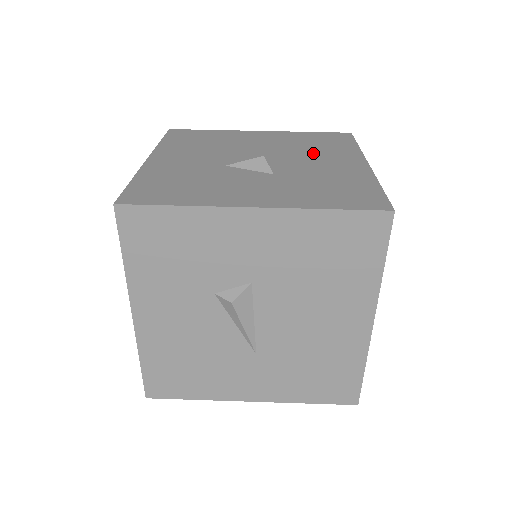
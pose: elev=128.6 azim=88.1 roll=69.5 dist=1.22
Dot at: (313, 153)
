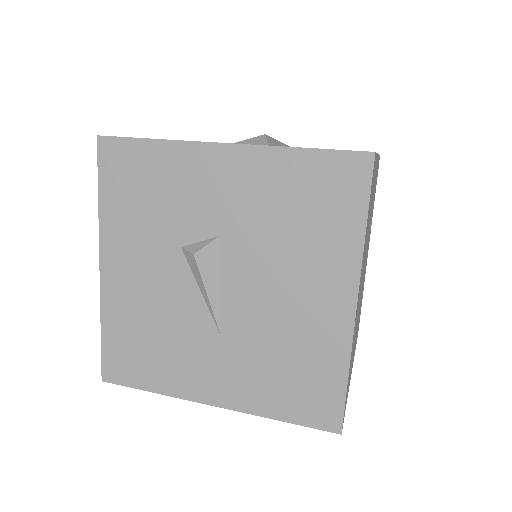
Dot at: occluded
